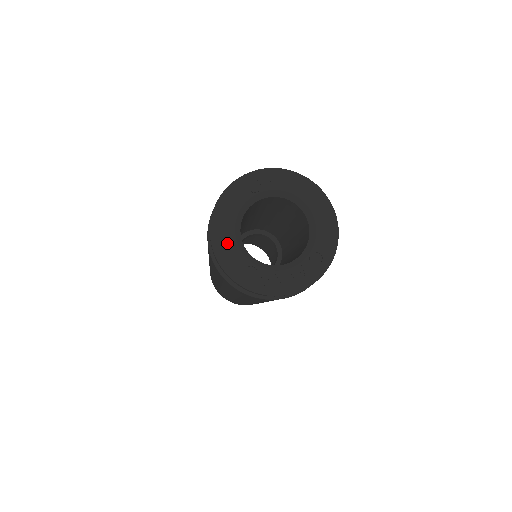
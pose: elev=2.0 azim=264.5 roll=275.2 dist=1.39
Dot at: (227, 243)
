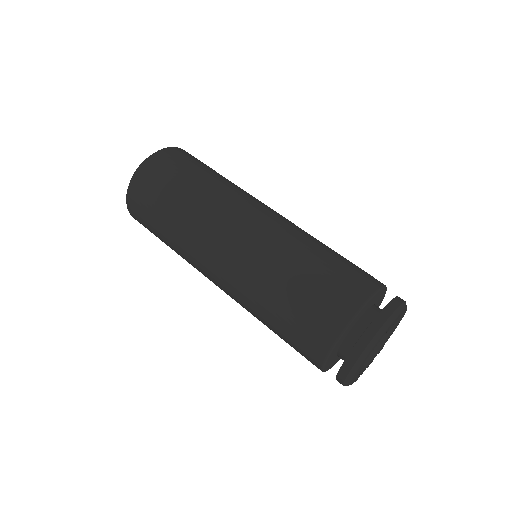
Dot at: occluded
